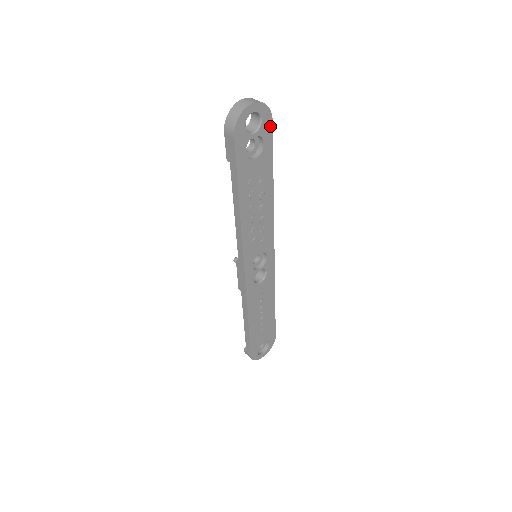
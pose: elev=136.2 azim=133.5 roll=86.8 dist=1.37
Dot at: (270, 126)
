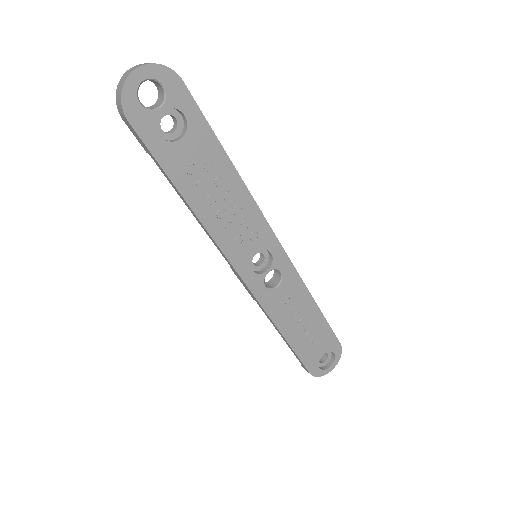
Dot at: (184, 90)
